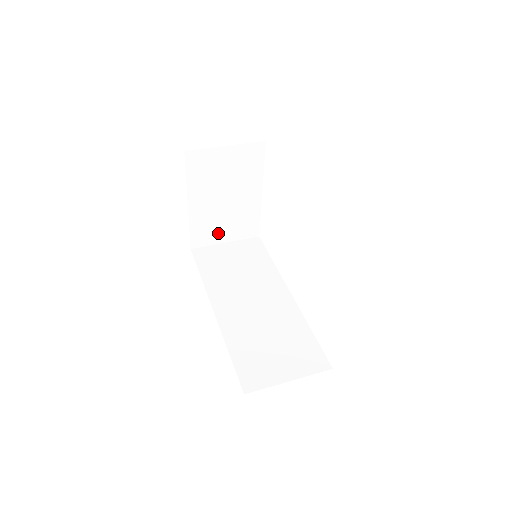
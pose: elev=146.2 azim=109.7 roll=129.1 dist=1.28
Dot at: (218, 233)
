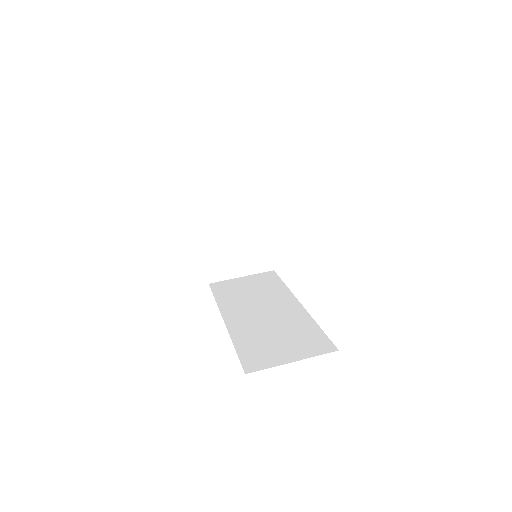
Dot at: (233, 266)
